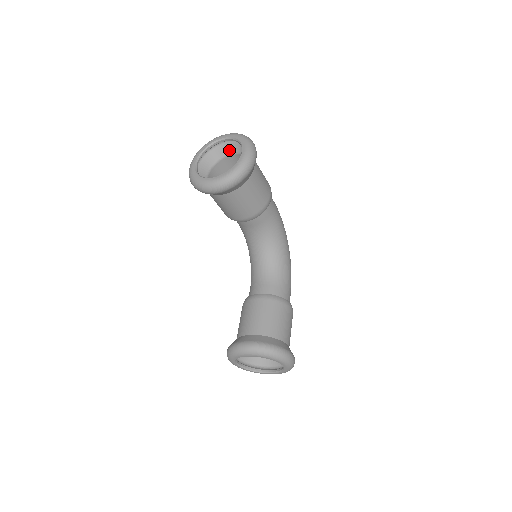
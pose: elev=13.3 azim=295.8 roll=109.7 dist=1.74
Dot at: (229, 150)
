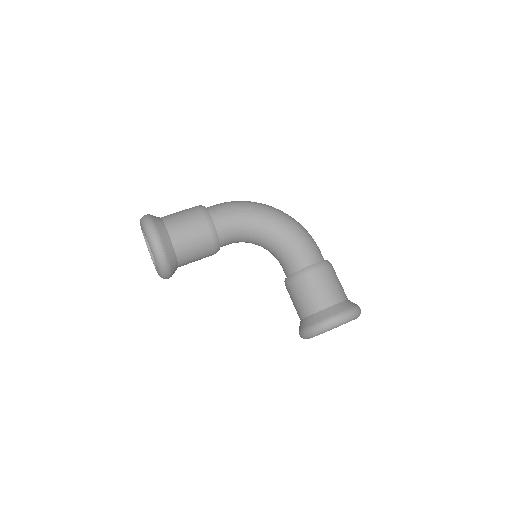
Dot at: occluded
